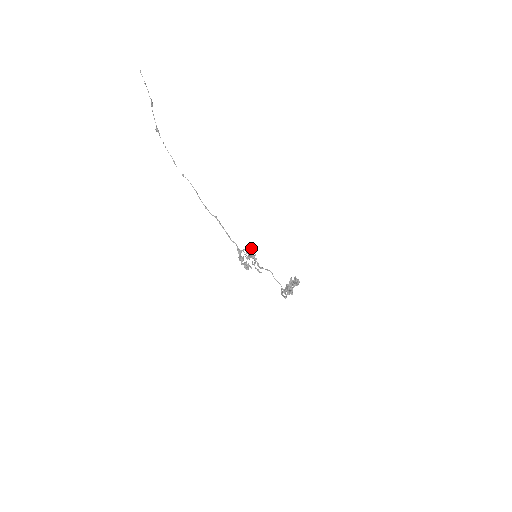
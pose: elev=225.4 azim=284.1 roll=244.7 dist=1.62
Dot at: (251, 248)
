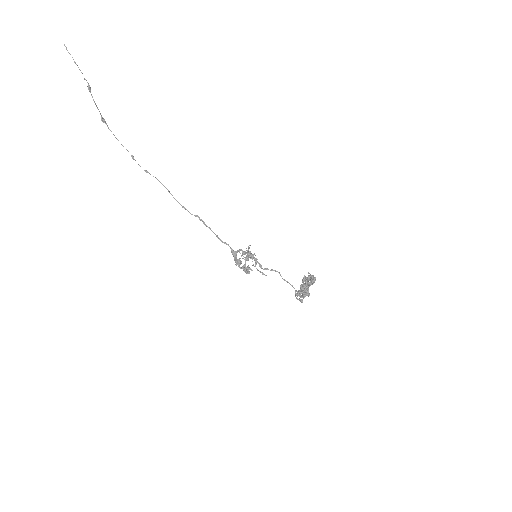
Dot at: (248, 246)
